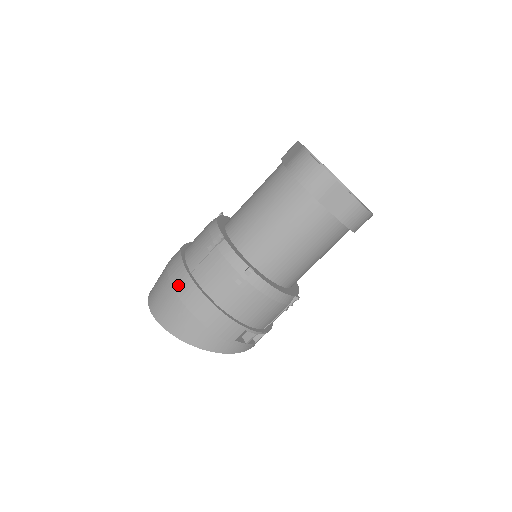
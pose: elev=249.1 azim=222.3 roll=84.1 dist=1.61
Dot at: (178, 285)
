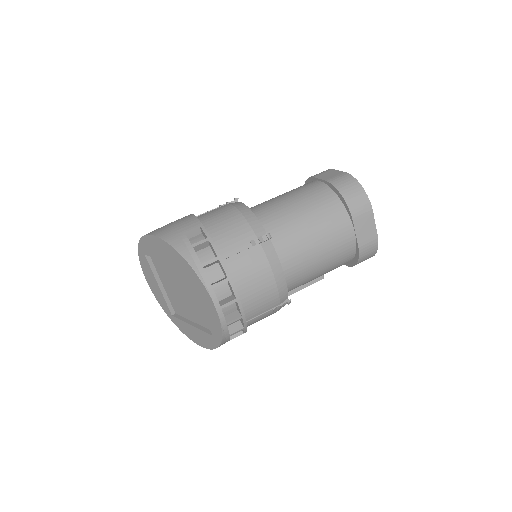
Dot at: occluded
